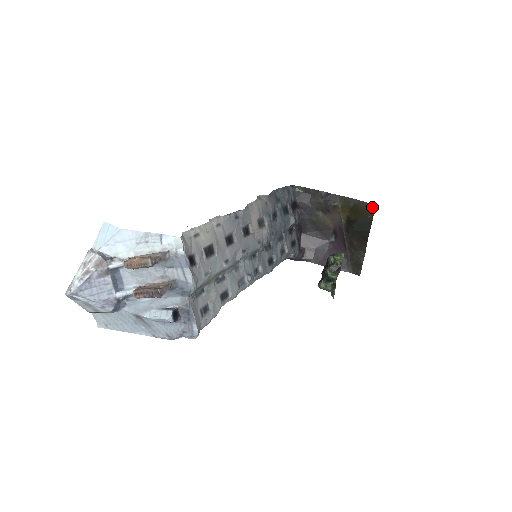
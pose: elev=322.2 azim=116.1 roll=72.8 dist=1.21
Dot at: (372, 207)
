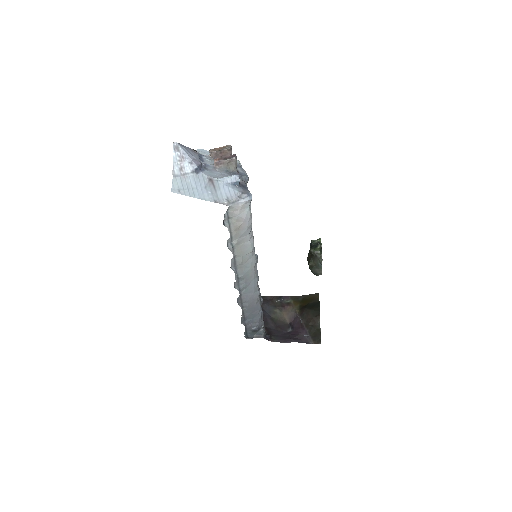
Dot at: (316, 294)
